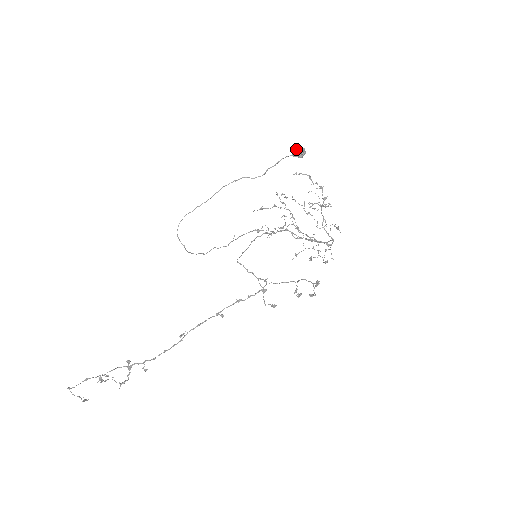
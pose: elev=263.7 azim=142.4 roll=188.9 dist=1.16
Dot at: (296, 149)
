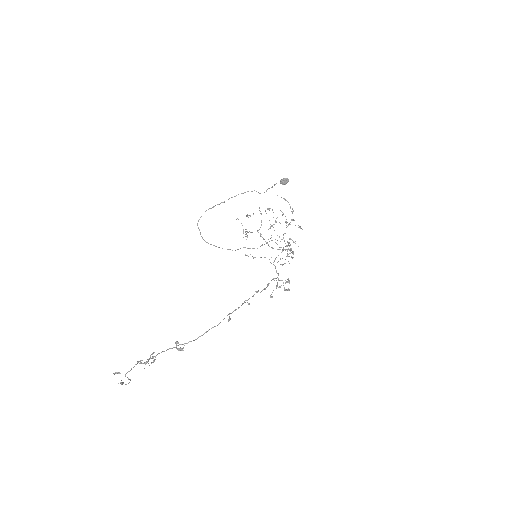
Dot at: (285, 179)
